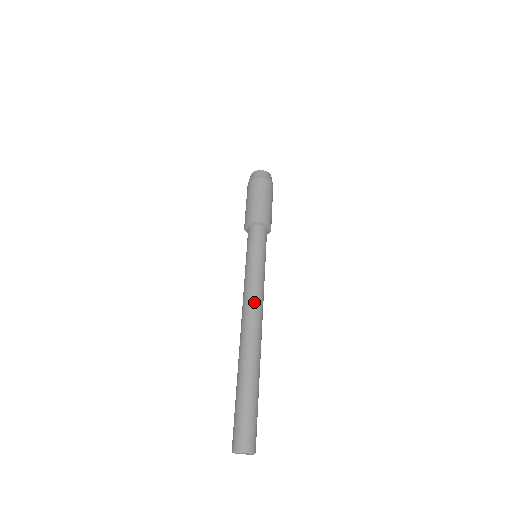
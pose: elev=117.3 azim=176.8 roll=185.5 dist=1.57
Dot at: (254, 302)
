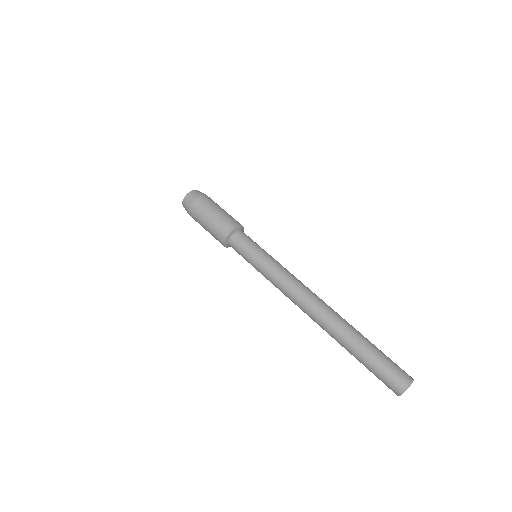
Dot at: (302, 283)
